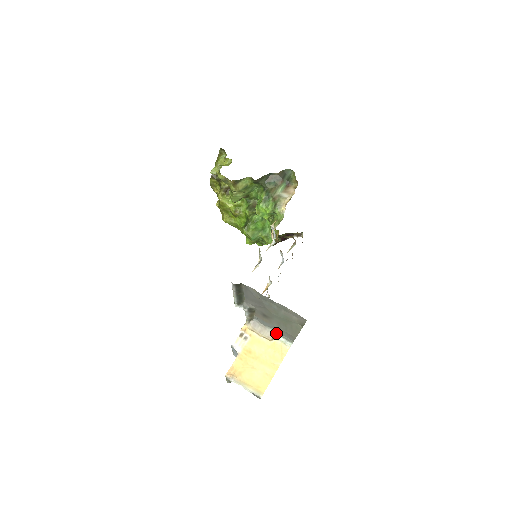
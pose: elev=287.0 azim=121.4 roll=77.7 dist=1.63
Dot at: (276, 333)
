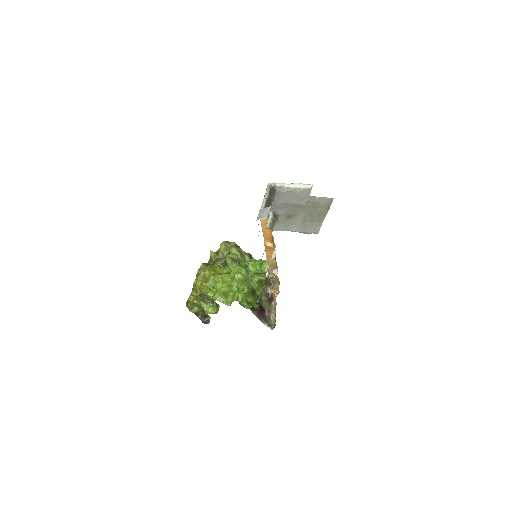
Dot at: (299, 232)
